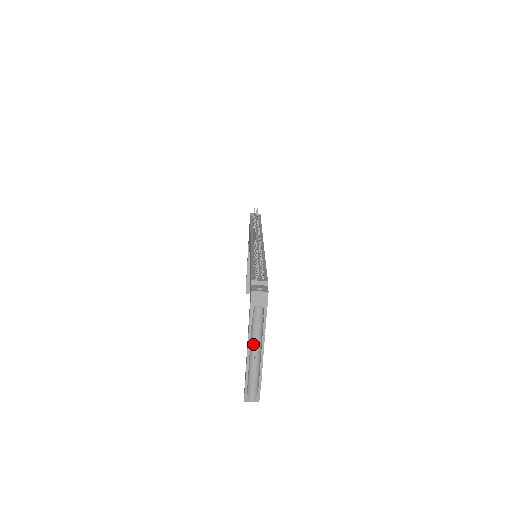
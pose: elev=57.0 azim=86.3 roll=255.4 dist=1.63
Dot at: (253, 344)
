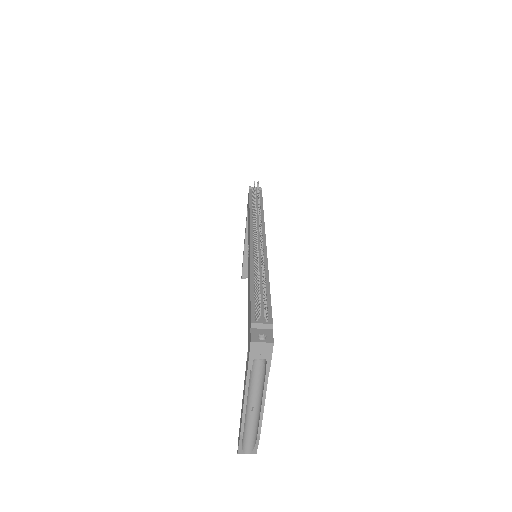
Dot at: (251, 395)
